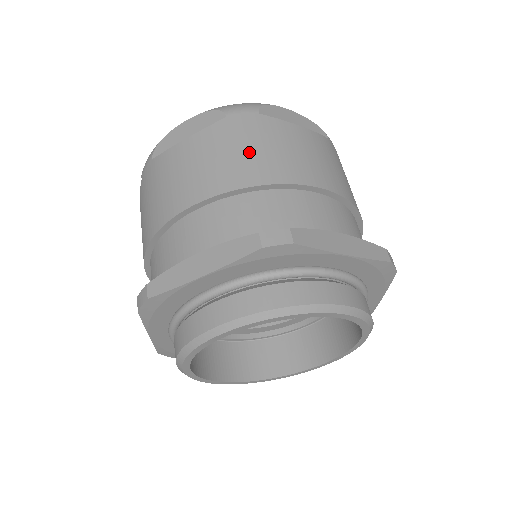
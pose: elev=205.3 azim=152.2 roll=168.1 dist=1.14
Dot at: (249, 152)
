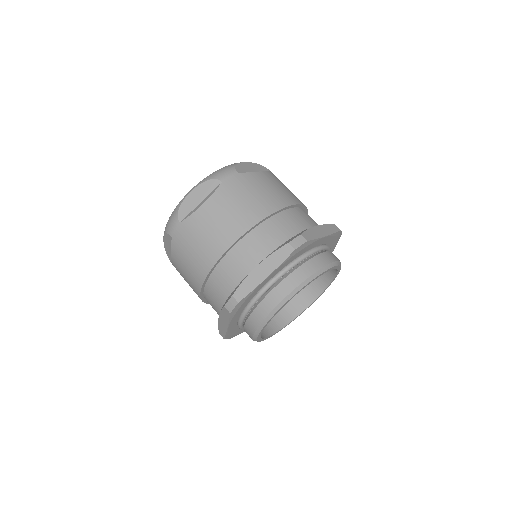
Dot at: (249, 199)
